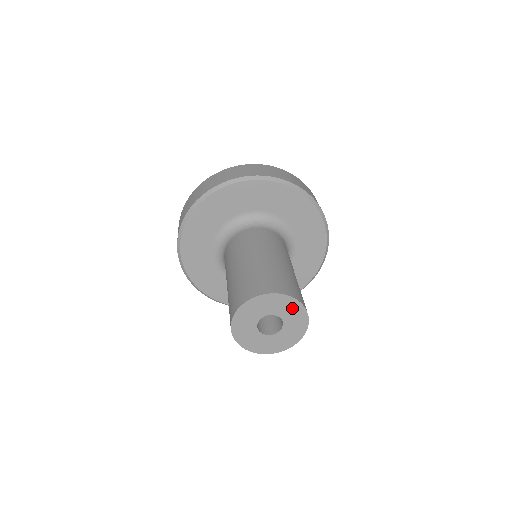
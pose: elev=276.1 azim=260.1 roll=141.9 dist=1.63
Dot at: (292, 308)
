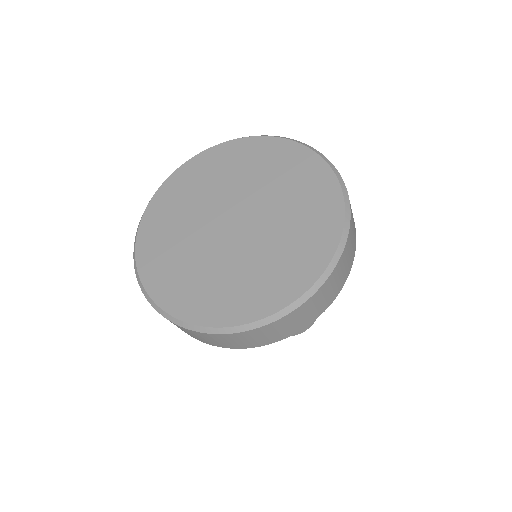
Dot at: occluded
